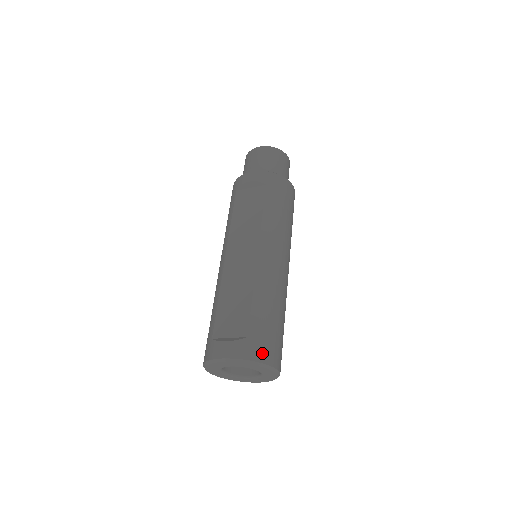
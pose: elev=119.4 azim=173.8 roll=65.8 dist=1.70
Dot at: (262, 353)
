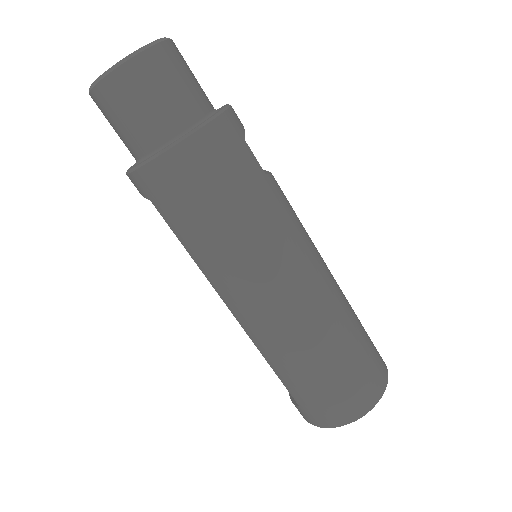
Dot at: (324, 419)
